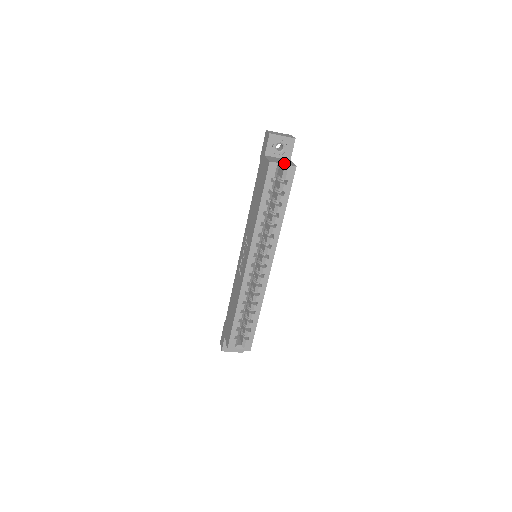
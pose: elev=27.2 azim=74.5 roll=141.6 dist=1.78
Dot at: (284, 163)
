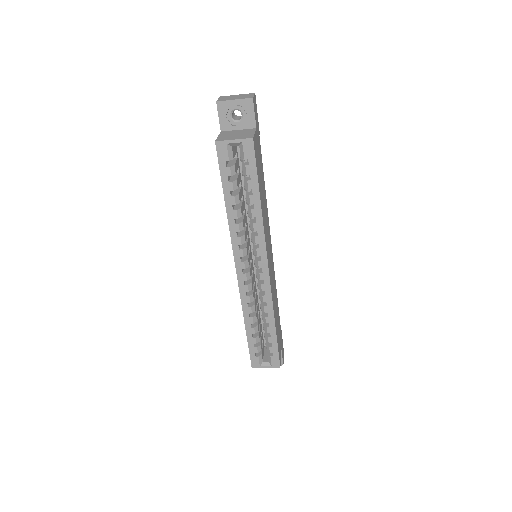
Dot at: (236, 138)
